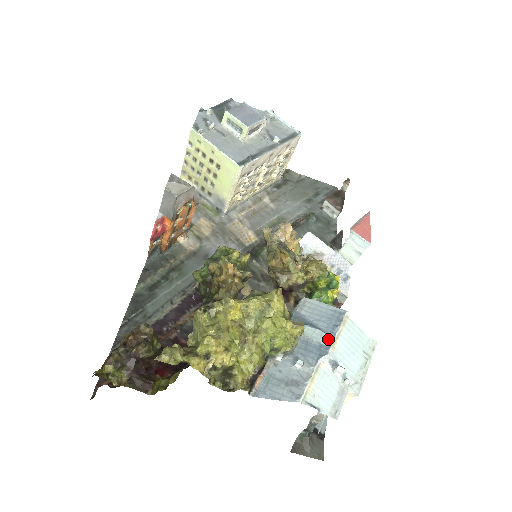
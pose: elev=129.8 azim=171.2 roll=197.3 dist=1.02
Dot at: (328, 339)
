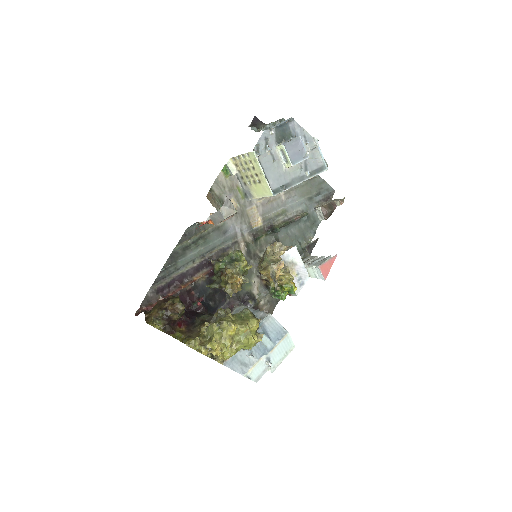
Dot at: (271, 346)
